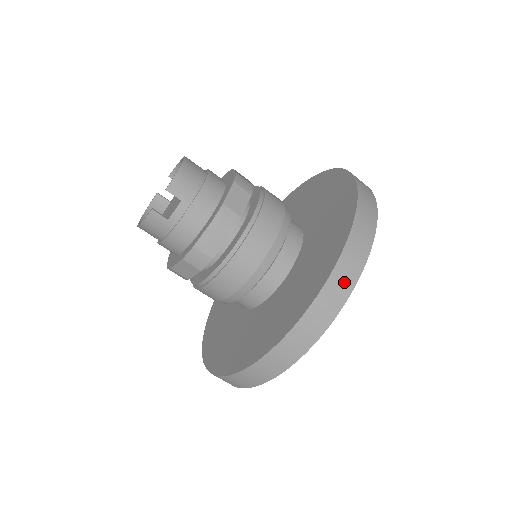
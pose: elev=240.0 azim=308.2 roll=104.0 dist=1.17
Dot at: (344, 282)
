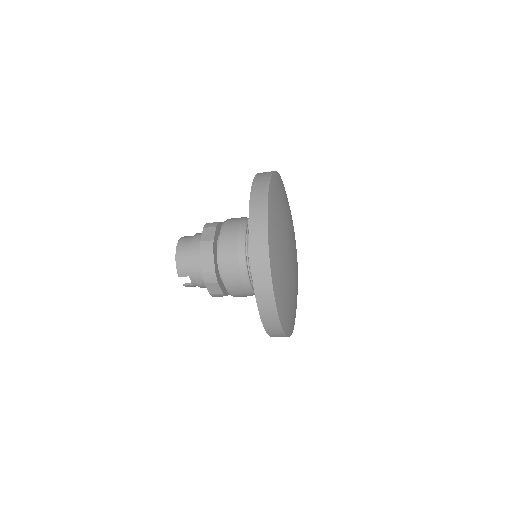
Dot at: (267, 300)
